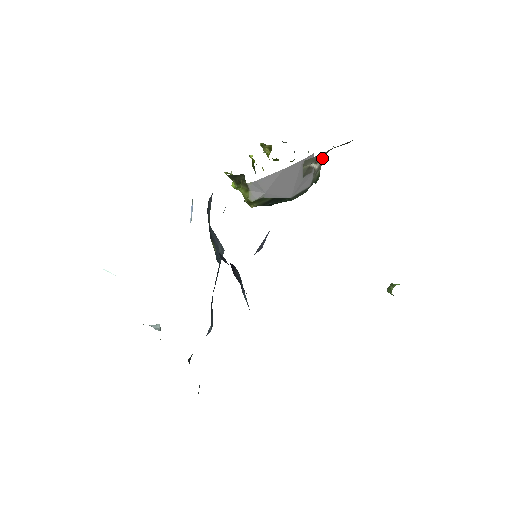
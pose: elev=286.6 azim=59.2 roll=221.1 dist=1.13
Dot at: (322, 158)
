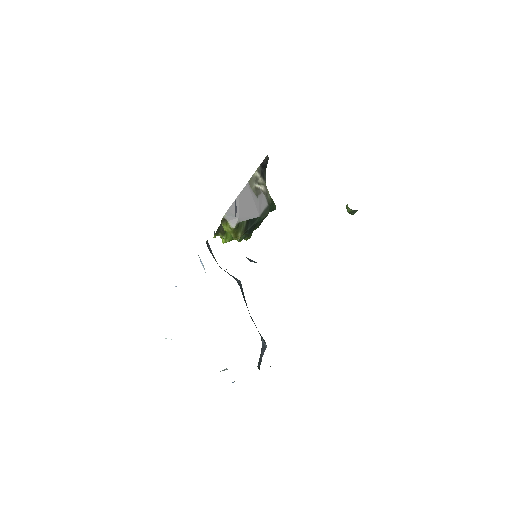
Dot at: (262, 182)
